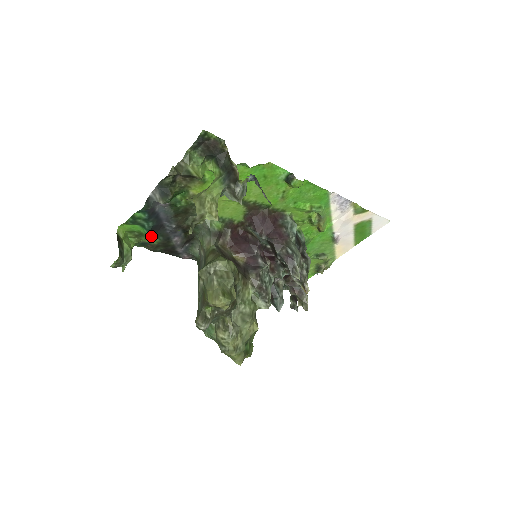
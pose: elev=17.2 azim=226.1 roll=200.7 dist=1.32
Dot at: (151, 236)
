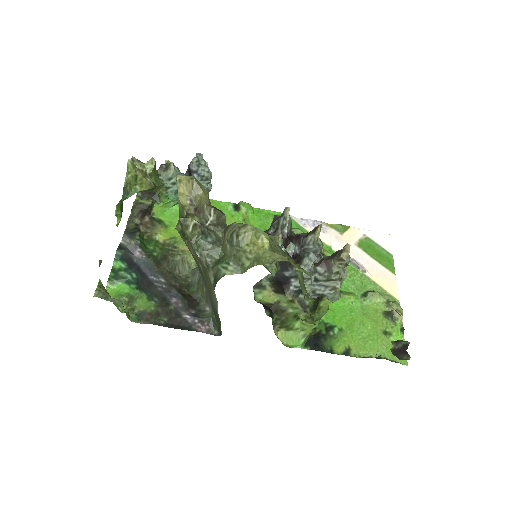
Dot at: (143, 298)
